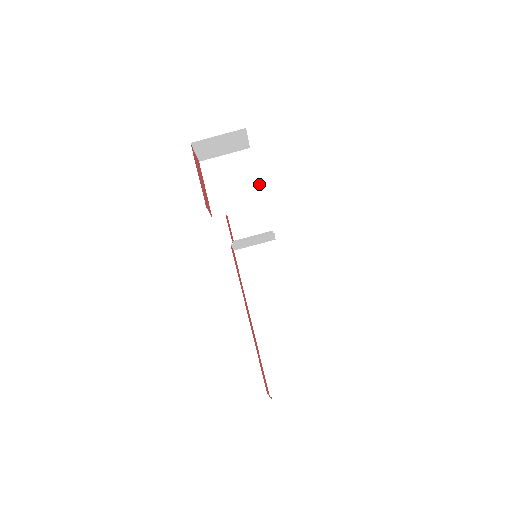
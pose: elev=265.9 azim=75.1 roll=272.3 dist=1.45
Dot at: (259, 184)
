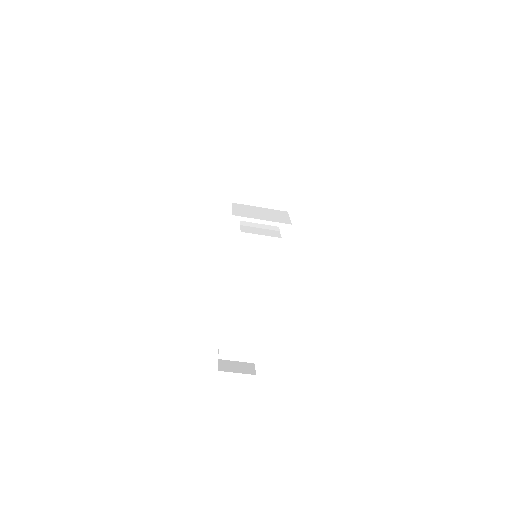
Dot at: (292, 189)
